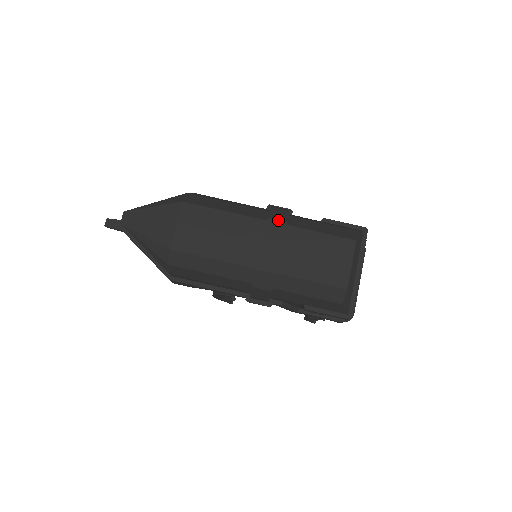
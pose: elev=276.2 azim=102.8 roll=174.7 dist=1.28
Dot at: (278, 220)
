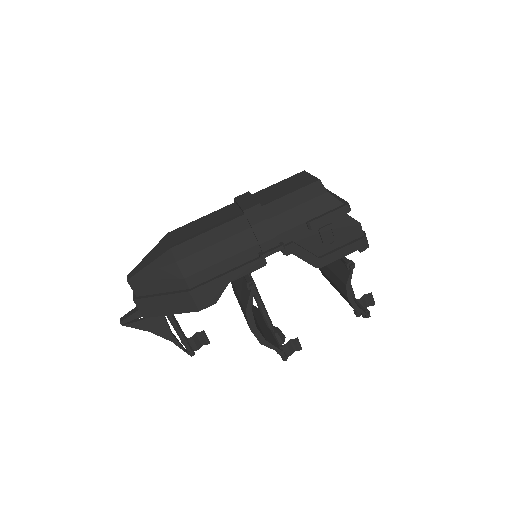
Dot at: occluded
